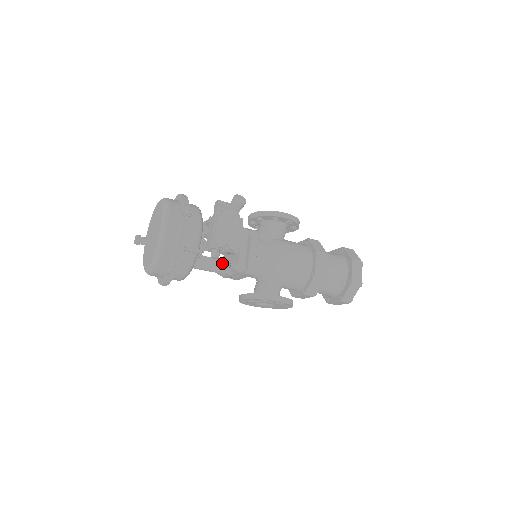
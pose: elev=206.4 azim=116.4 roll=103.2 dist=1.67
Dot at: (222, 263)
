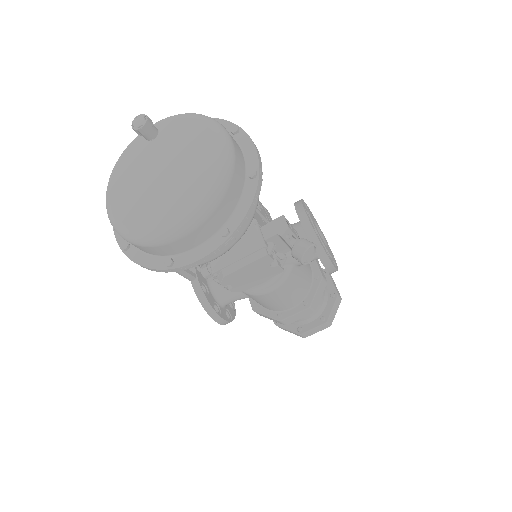
Dot at: occluded
